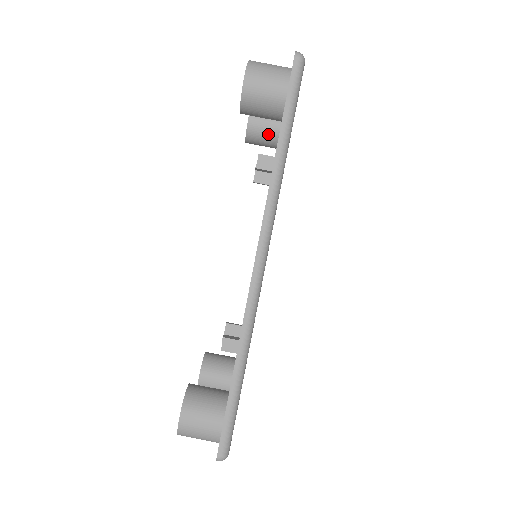
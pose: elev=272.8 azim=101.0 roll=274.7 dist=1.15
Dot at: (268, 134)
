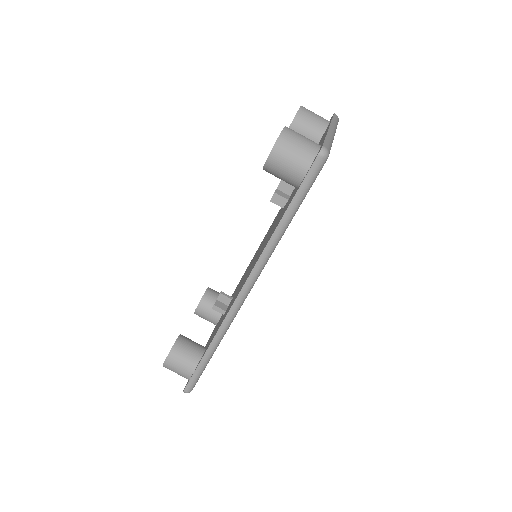
Dot at: occluded
